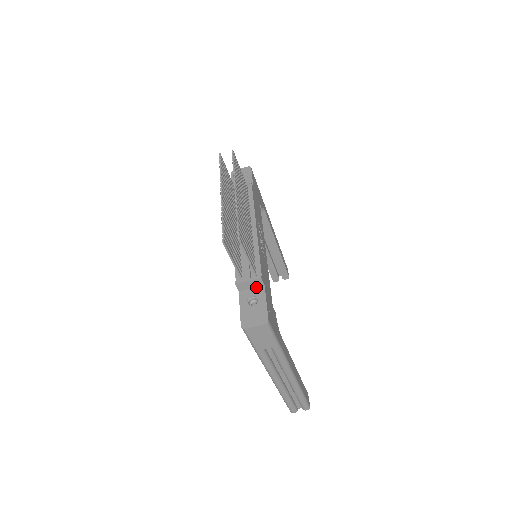
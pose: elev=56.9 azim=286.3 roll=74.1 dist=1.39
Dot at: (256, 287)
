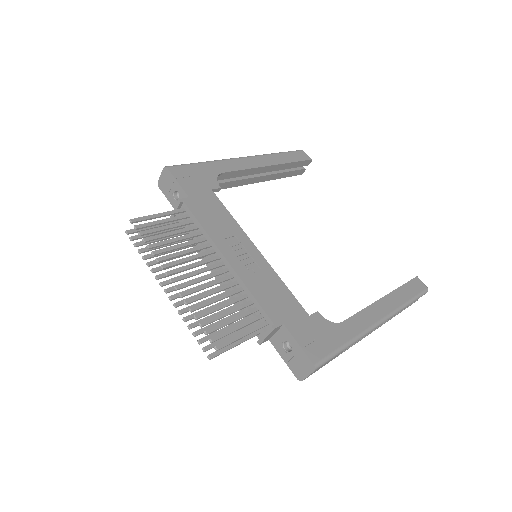
Dot at: (278, 330)
